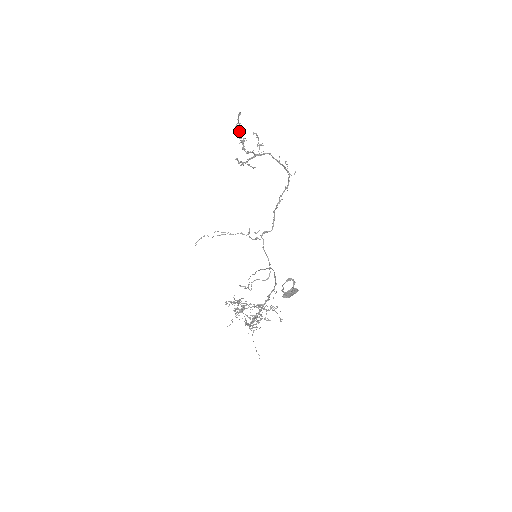
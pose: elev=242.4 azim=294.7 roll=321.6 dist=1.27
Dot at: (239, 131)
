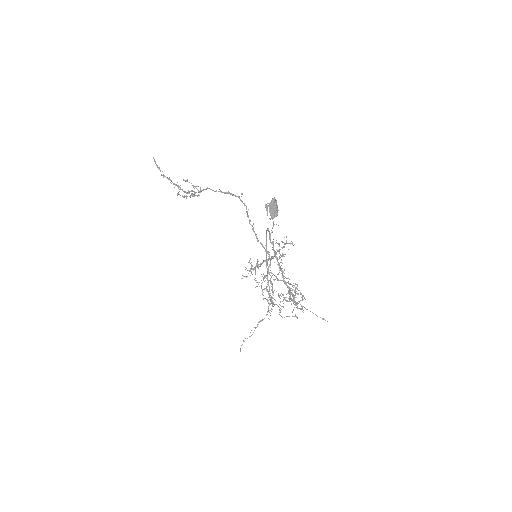
Dot at: (167, 178)
